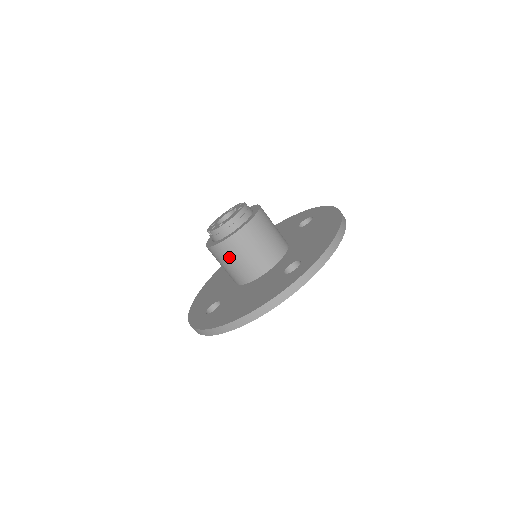
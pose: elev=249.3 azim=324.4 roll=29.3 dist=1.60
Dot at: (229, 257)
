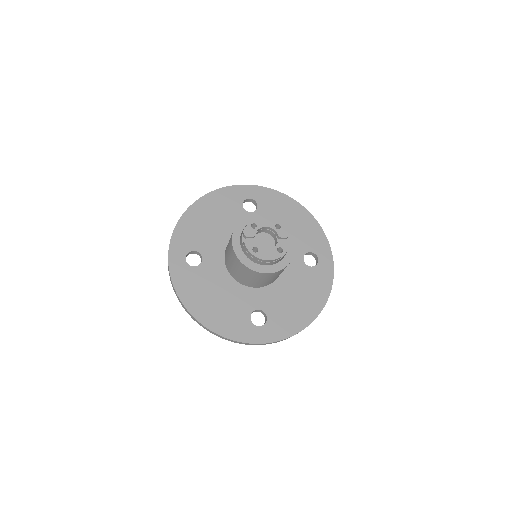
Dot at: (236, 265)
